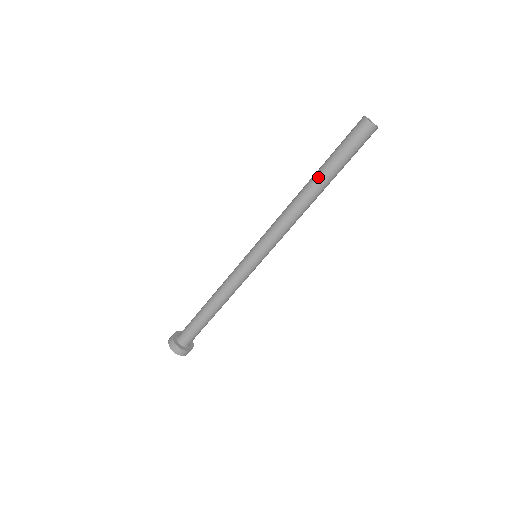
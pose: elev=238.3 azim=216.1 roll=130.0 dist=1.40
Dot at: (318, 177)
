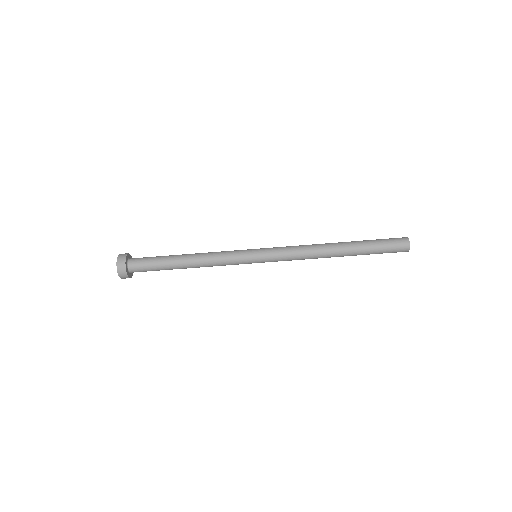
Dot at: (350, 243)
